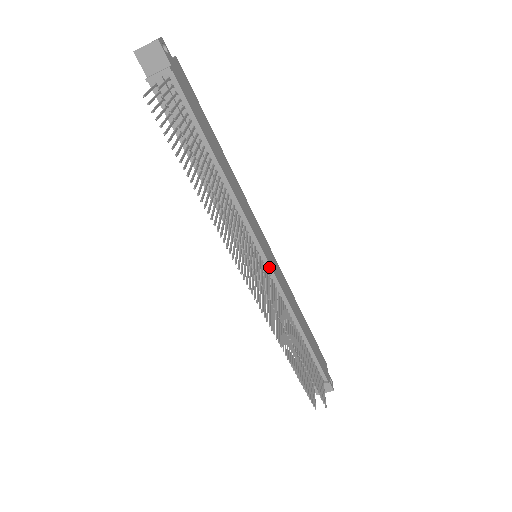
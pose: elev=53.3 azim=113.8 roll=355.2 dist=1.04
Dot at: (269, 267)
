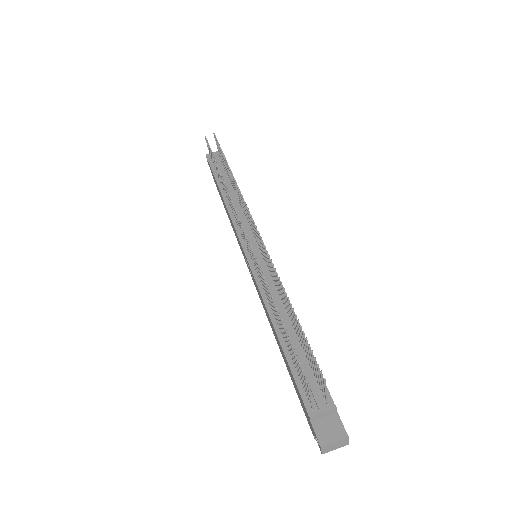
Dot at: occluded
